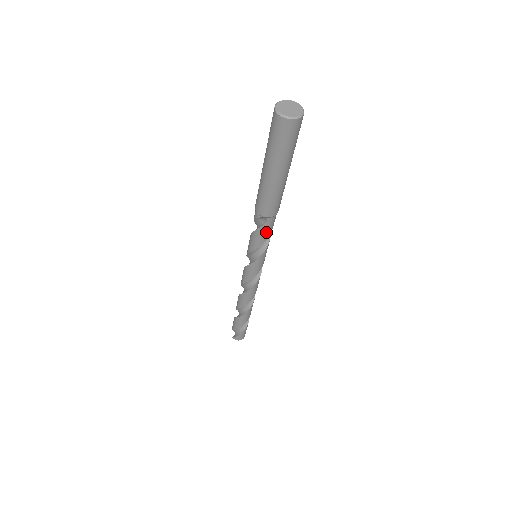
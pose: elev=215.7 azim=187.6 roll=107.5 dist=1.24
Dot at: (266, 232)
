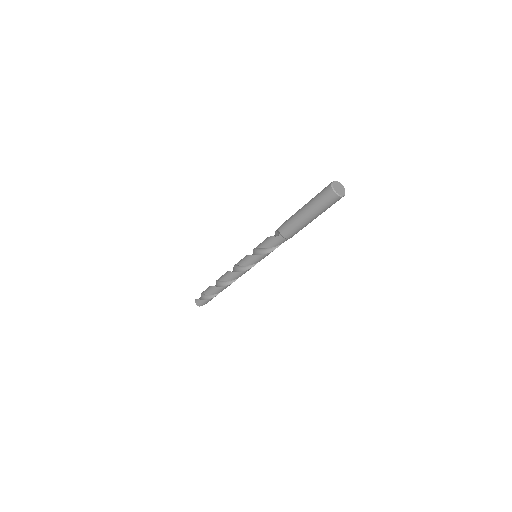
Dot at: (272, 243)
